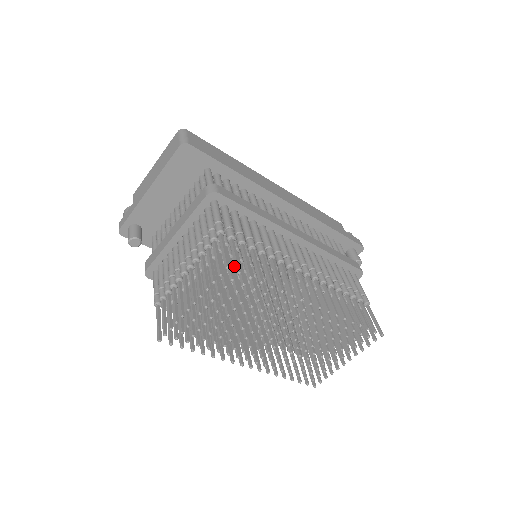
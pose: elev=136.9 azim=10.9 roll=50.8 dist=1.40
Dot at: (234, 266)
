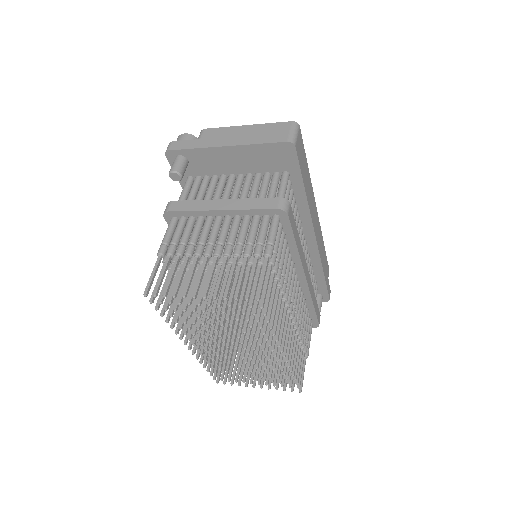
Dot at: occluded
